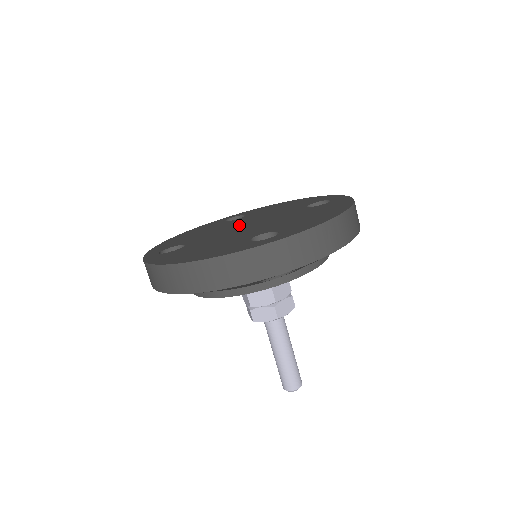
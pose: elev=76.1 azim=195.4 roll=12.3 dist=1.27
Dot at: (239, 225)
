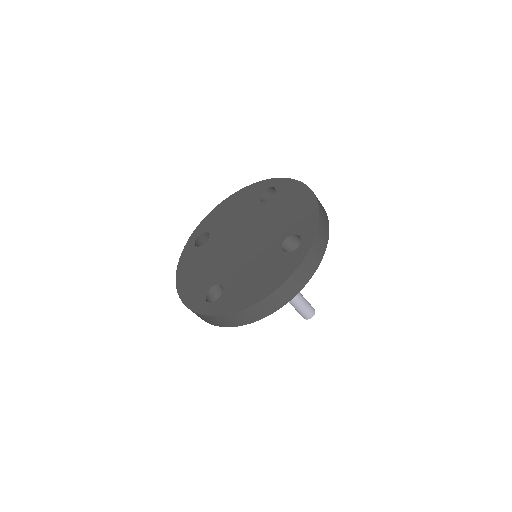
Dot at: (244, 231)
